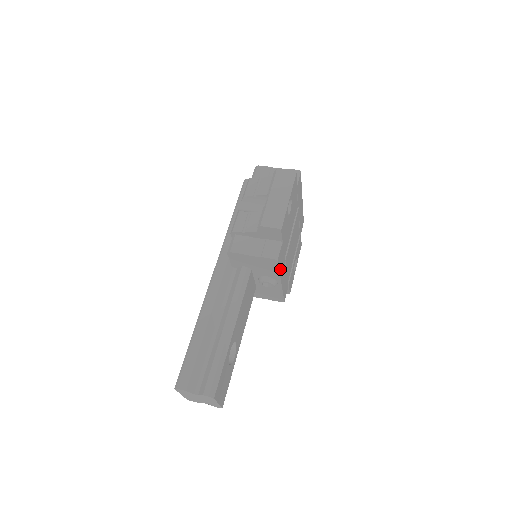
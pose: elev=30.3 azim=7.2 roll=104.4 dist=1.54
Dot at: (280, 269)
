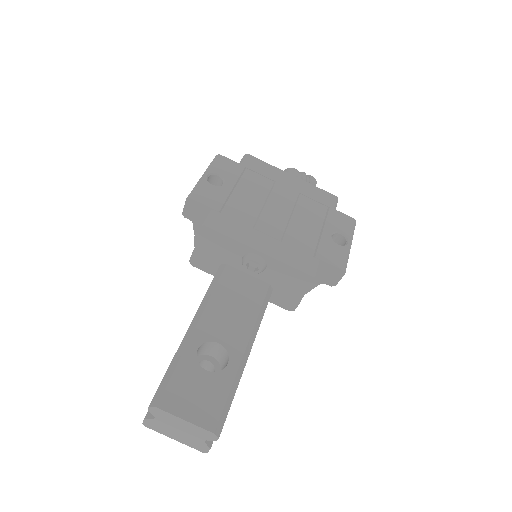
Dot at: (235, 236)
